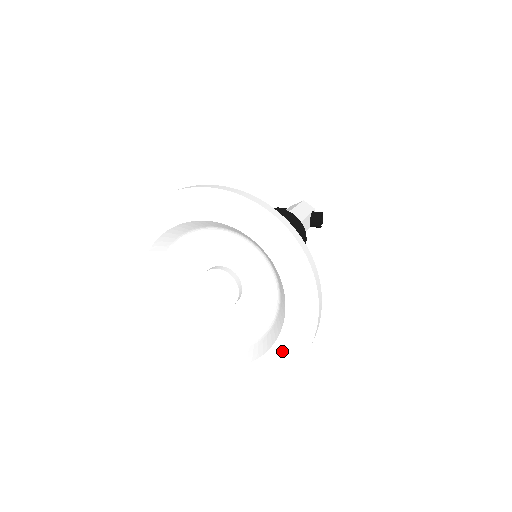
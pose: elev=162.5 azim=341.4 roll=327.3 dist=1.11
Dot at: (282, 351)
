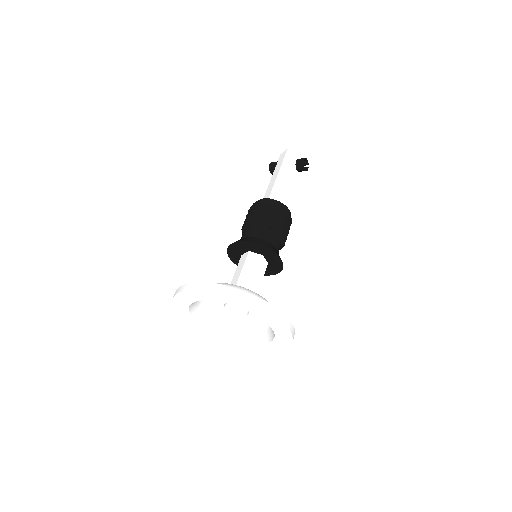
Dot at: (280, 339)
